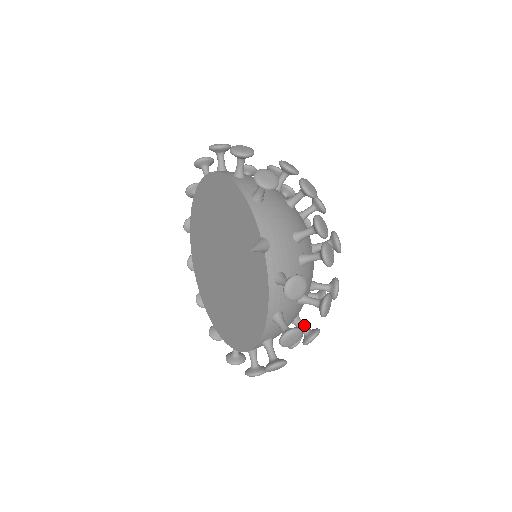
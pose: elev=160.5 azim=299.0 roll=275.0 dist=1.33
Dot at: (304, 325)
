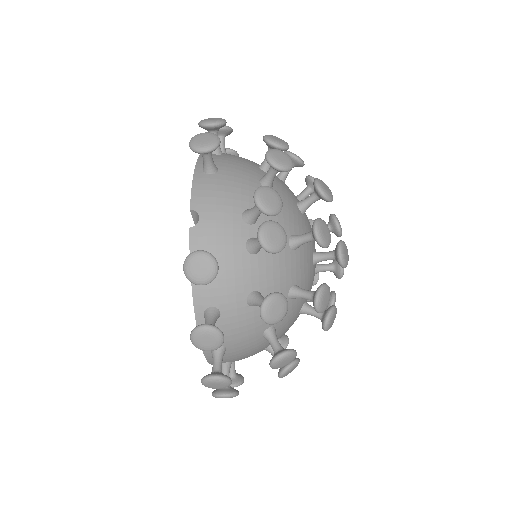
Dot at: (276, 341)
